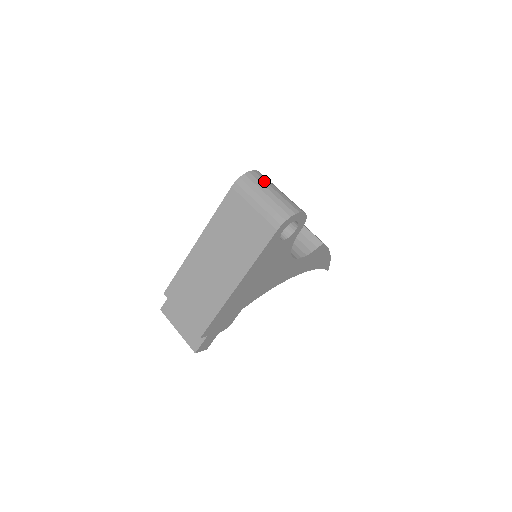
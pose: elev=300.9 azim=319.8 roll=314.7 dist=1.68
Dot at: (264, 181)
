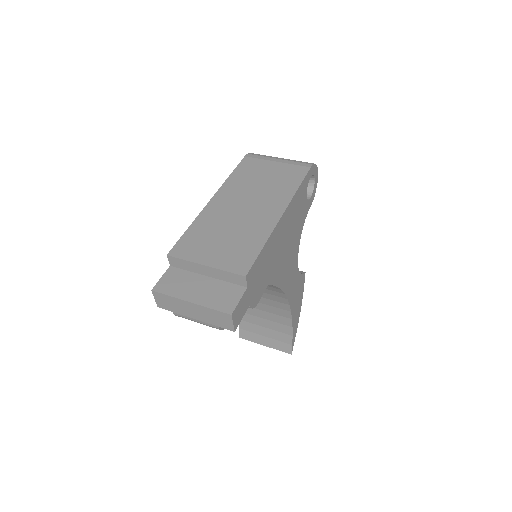
Dot at: occluded
